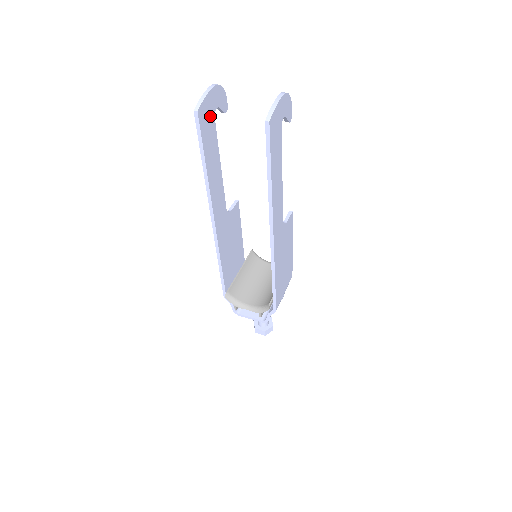
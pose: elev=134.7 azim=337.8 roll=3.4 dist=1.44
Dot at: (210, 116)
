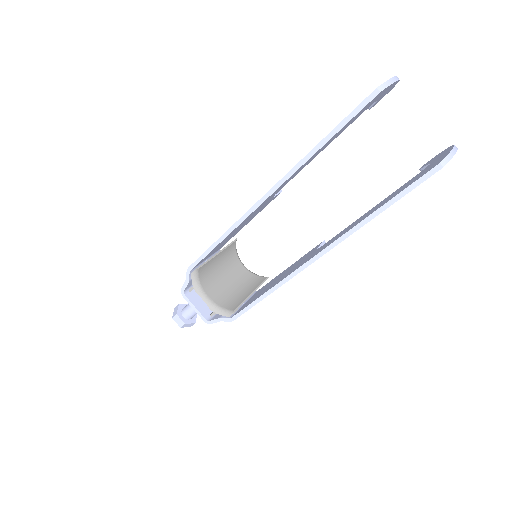
Dot at: (371, 103)
